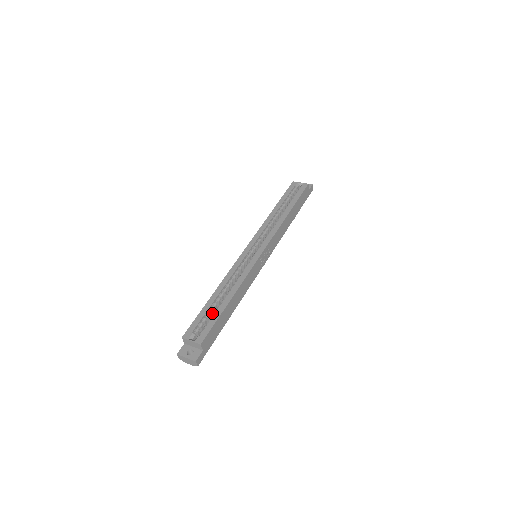
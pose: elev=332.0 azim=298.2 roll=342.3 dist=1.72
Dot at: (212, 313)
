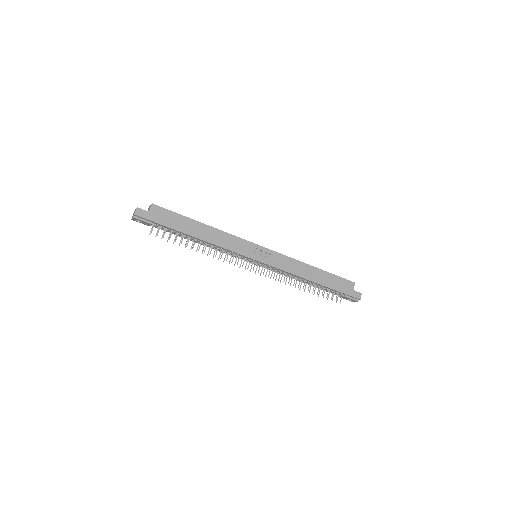
Dot at: occluded
